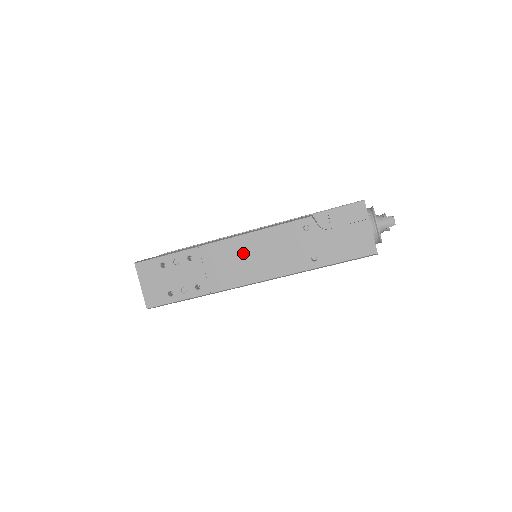
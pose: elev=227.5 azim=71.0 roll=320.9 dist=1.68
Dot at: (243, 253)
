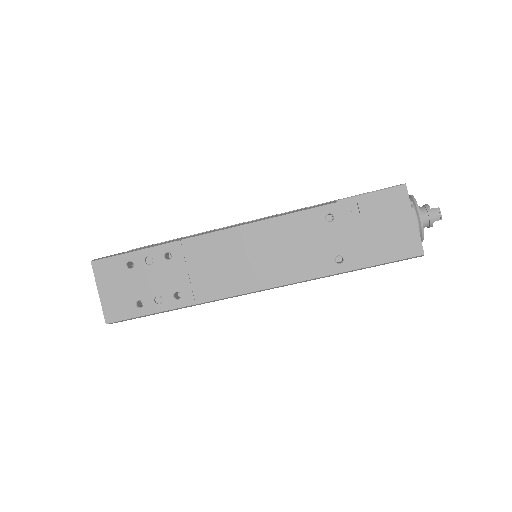
Dot at: (242, 250)
